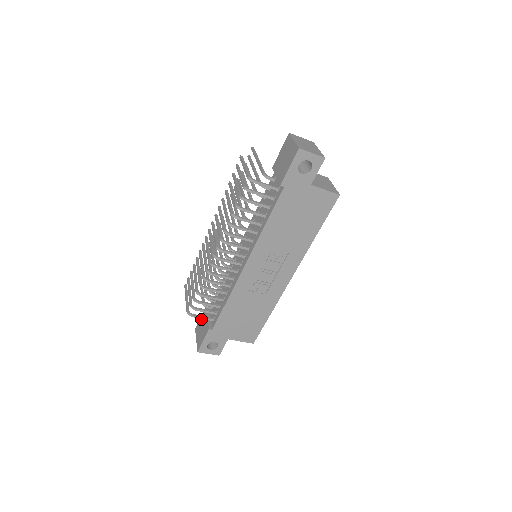
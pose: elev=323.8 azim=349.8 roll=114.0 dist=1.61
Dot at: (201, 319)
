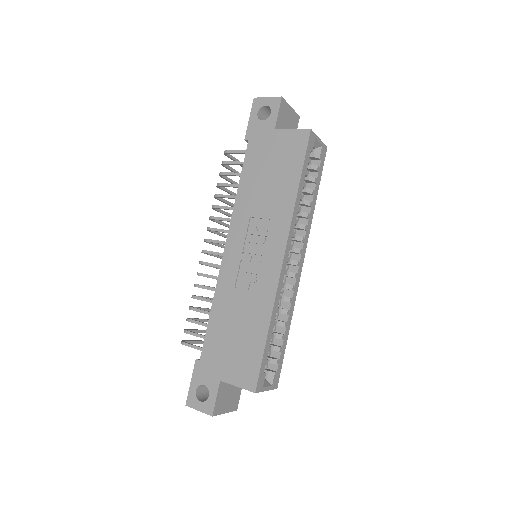
Dot at: occluded
